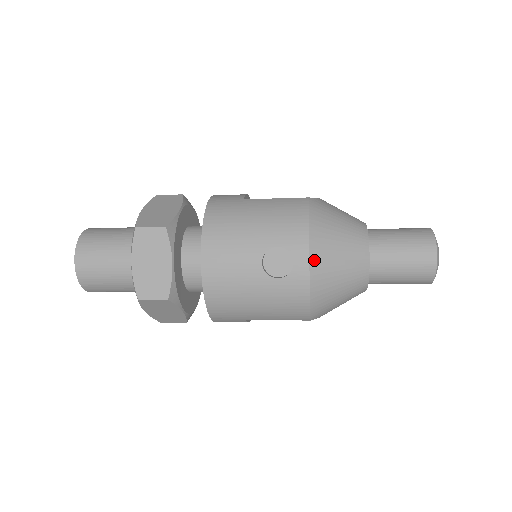
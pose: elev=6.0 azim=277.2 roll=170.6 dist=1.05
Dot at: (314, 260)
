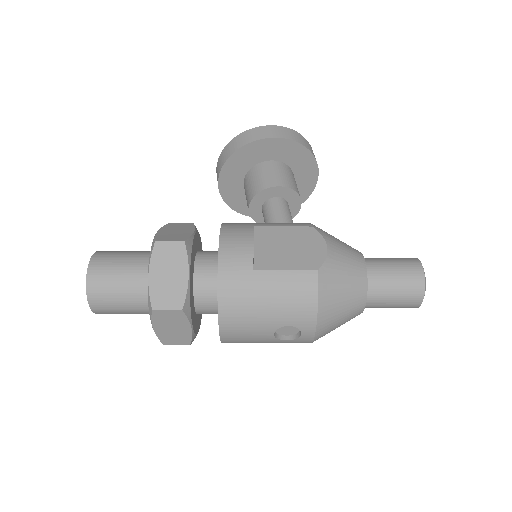
Dot at: (319, 331)
